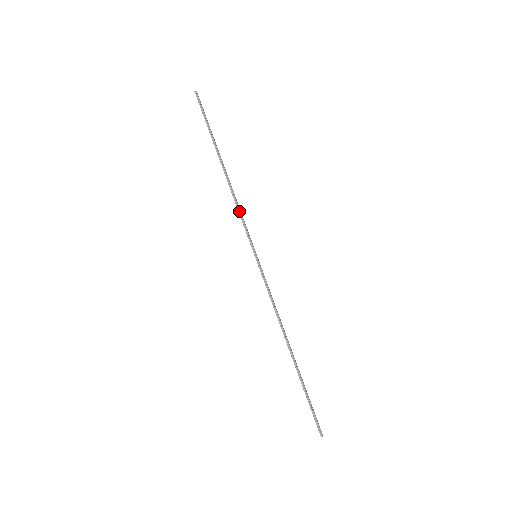
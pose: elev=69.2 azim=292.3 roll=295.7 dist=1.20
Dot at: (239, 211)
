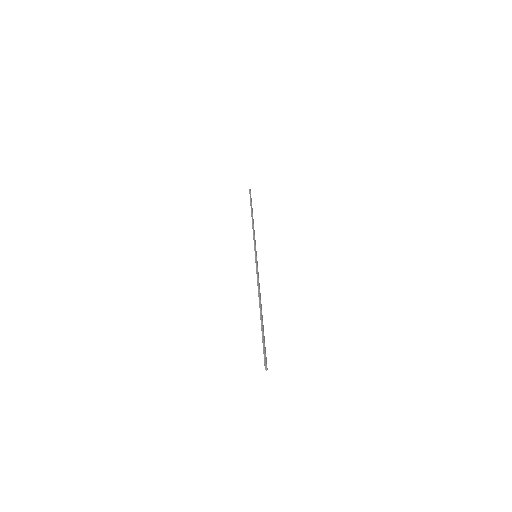
Dot at: (254, 234)
